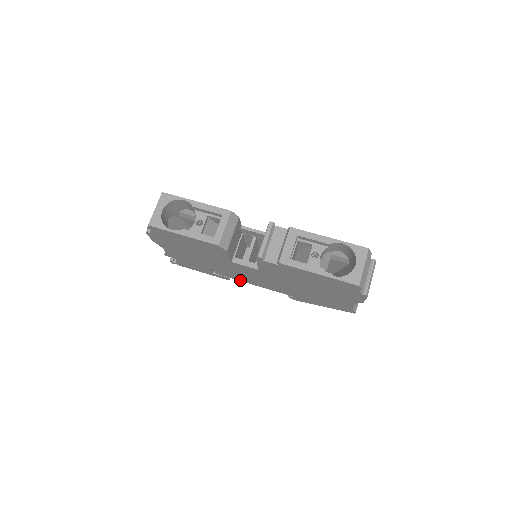
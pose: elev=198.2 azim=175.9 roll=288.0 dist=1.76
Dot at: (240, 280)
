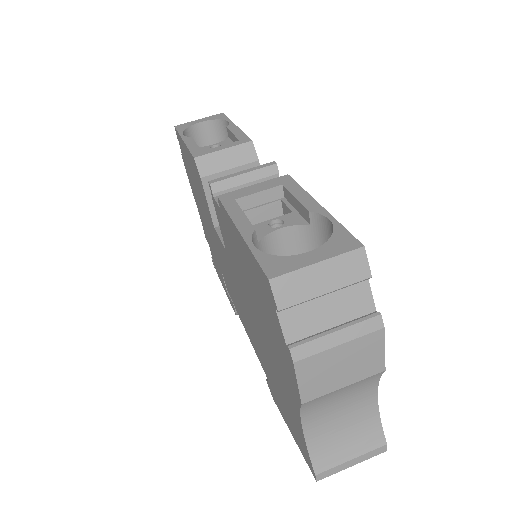
Dot at: occluded
